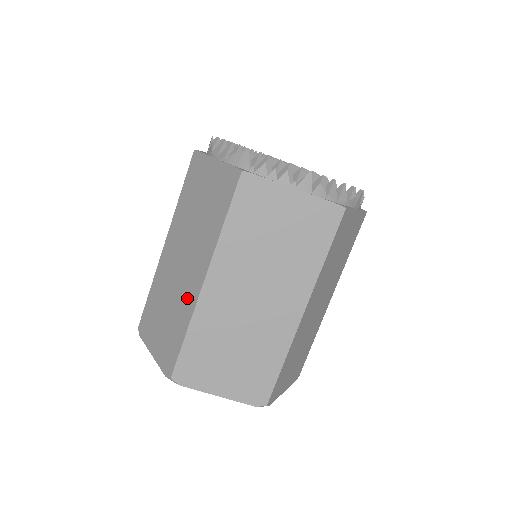
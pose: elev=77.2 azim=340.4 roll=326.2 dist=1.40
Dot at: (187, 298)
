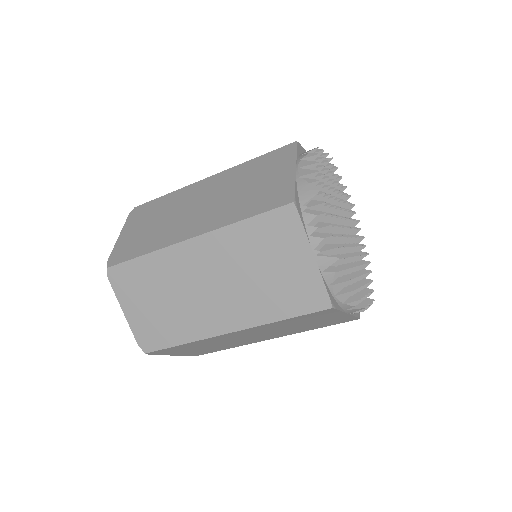
Dot at: (172, 234)
